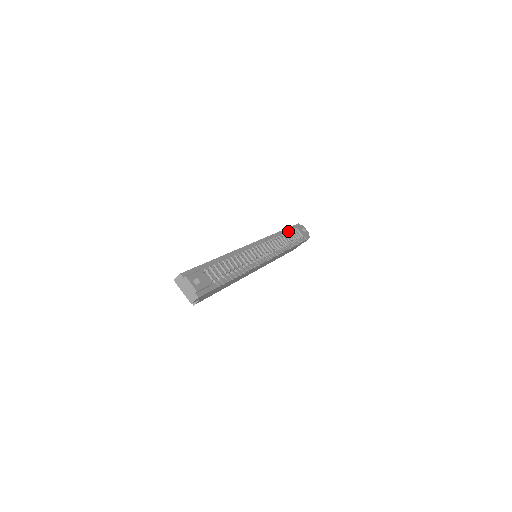
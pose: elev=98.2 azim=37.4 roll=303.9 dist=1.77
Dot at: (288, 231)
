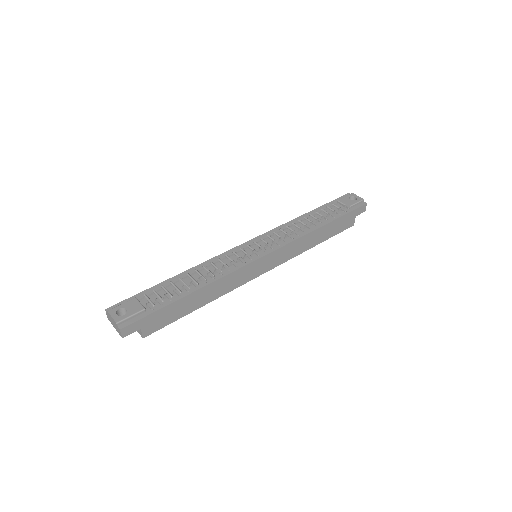
Dot at: (320, 209)
